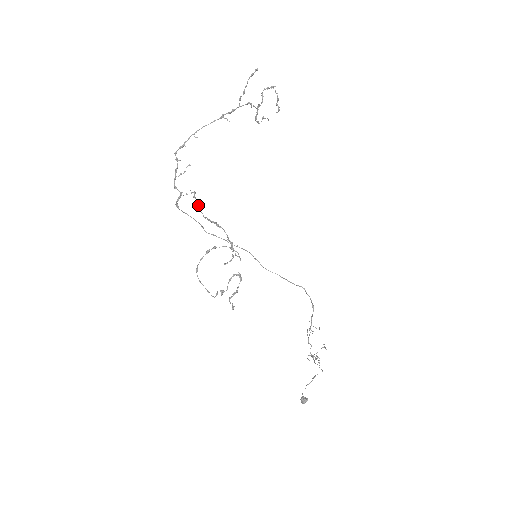
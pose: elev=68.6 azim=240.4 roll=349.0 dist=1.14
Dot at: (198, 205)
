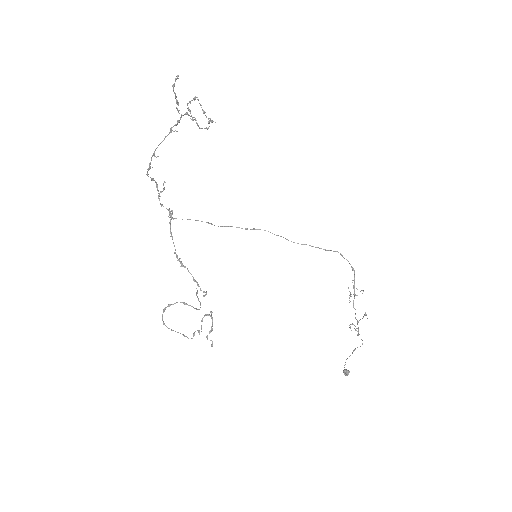
Dot at: (171, 235)
